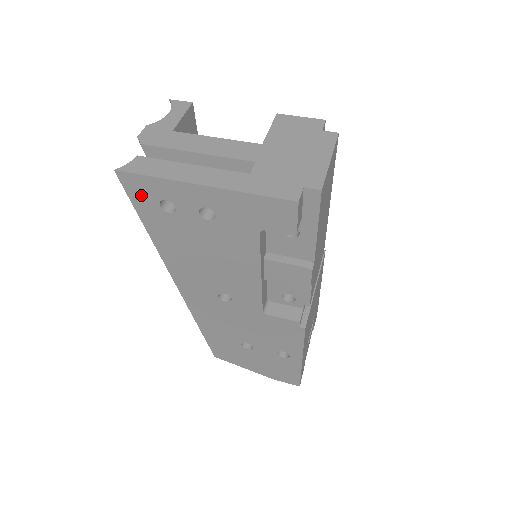
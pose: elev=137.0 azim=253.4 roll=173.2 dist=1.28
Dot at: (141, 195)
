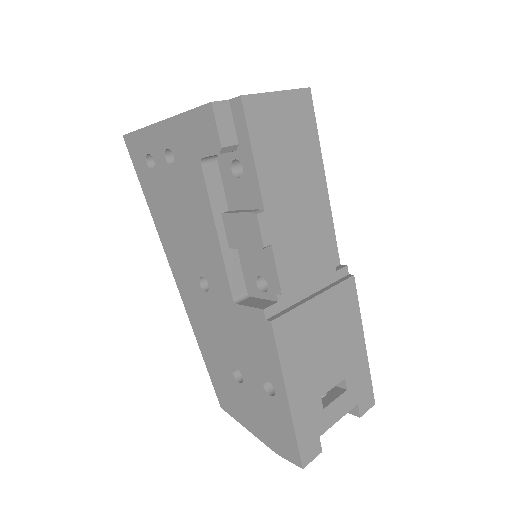
Dot at: (137, 157)
